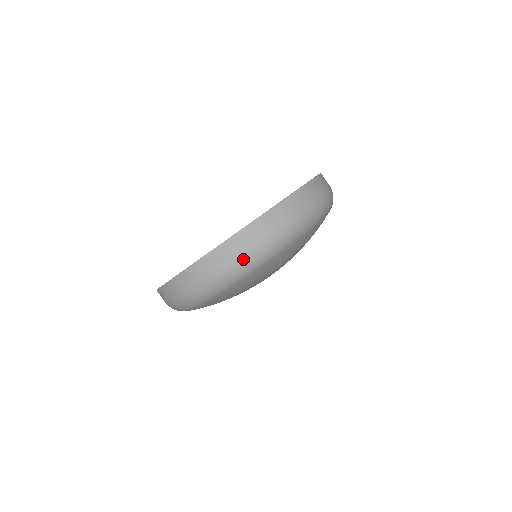
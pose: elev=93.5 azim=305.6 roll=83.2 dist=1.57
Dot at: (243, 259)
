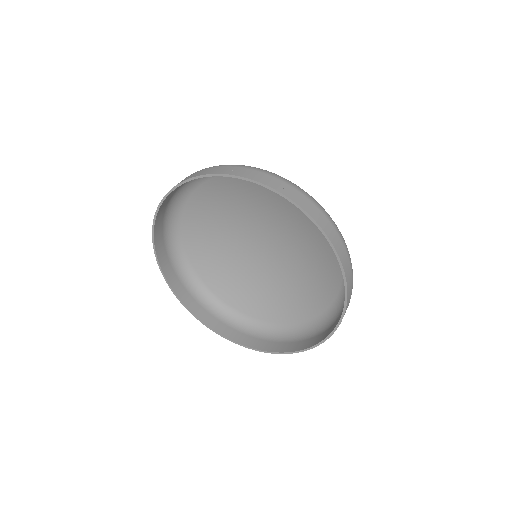
Dot at: occluded
